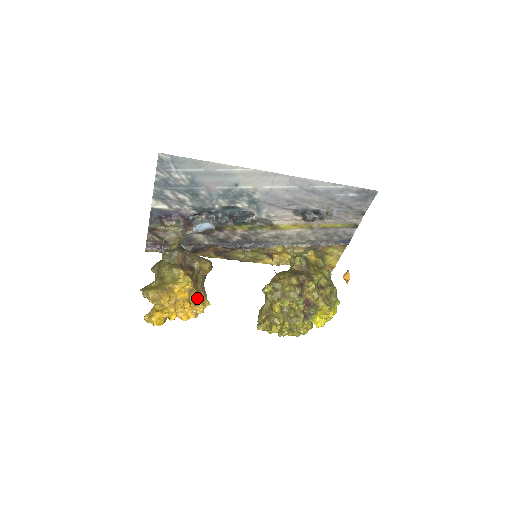
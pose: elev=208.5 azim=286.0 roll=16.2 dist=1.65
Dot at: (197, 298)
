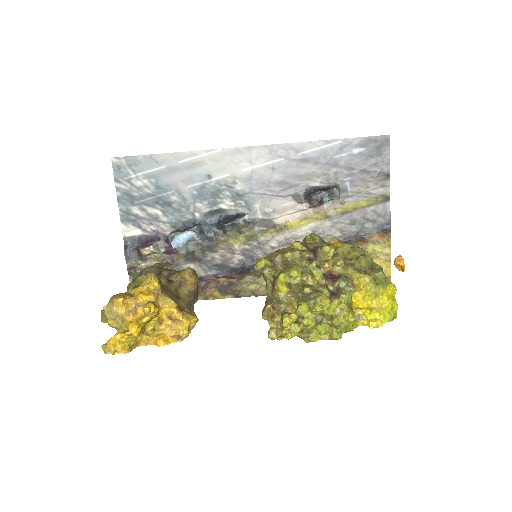
Dot at: (171, 305)
